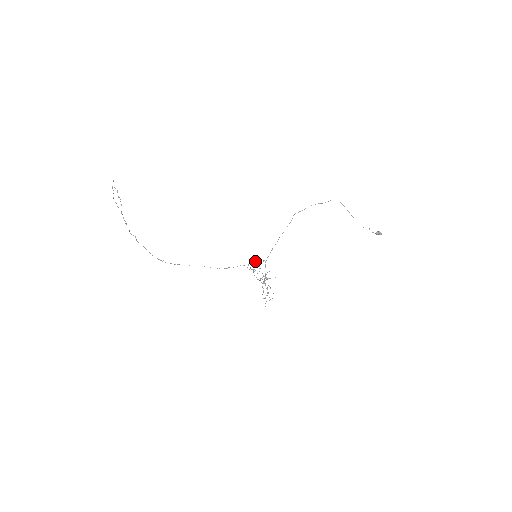
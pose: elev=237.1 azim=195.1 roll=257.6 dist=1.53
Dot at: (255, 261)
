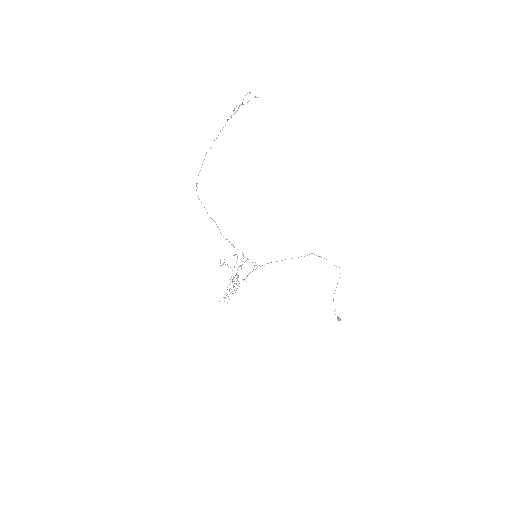
Dot at: occluded
